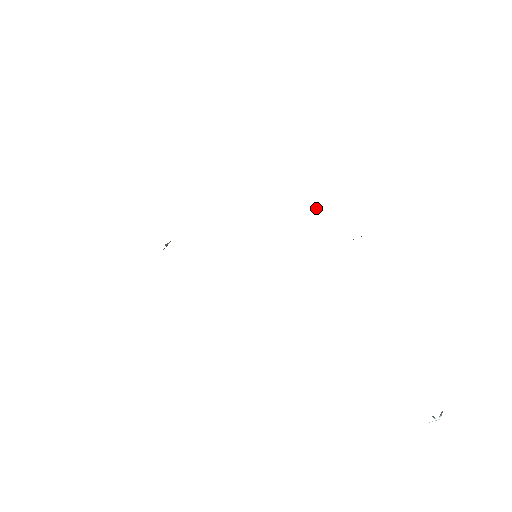
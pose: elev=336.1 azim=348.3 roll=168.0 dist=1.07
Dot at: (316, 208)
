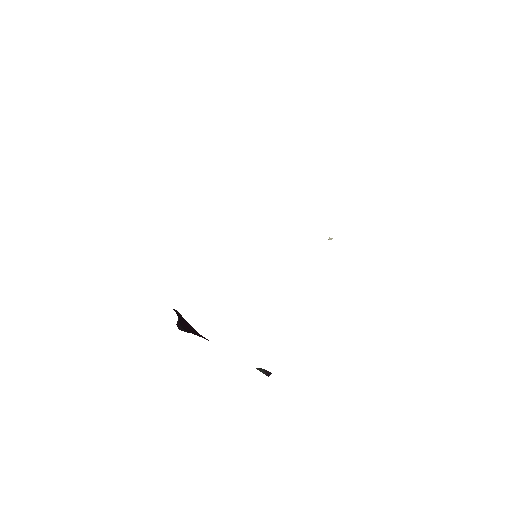
Dot at: (330, 239)
